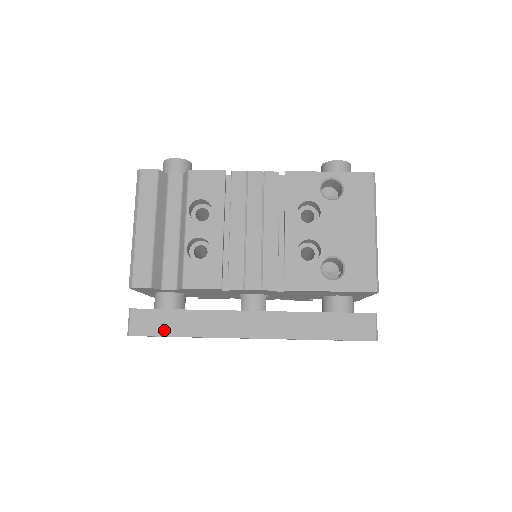
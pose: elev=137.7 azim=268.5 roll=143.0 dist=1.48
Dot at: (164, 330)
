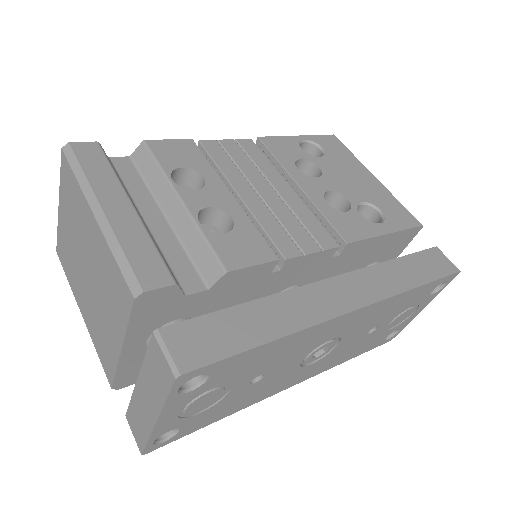
Dot at: (236, 342)
